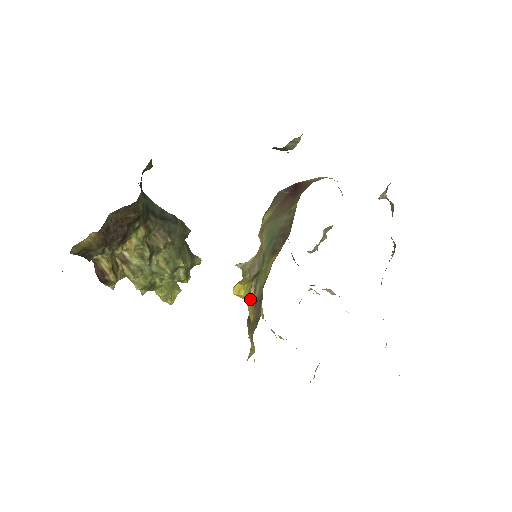
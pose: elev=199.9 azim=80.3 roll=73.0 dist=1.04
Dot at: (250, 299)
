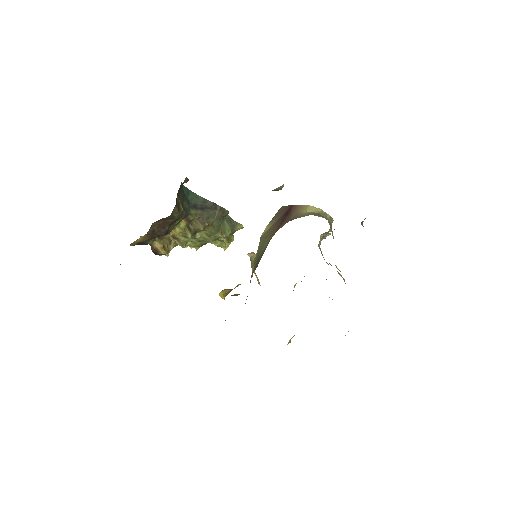
Dot at: occluded
